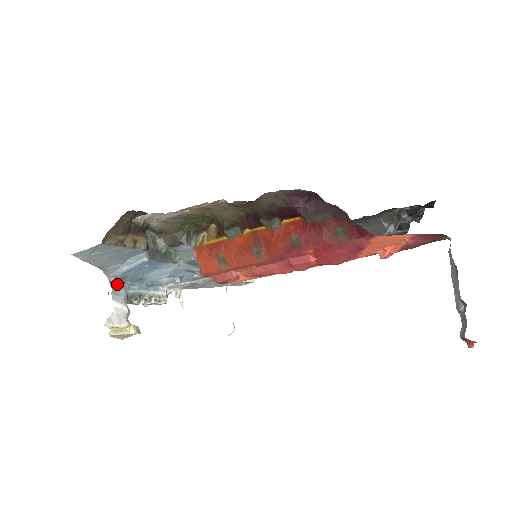
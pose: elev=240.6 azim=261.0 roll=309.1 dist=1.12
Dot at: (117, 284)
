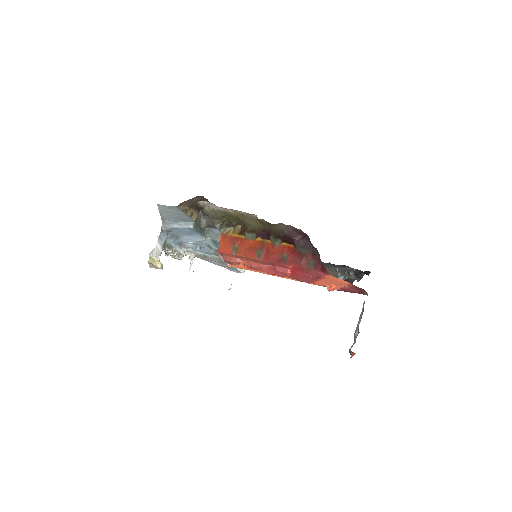
Dot at: (164, 233)
